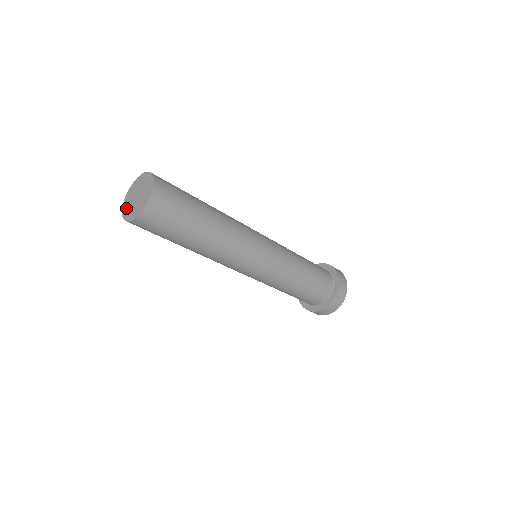
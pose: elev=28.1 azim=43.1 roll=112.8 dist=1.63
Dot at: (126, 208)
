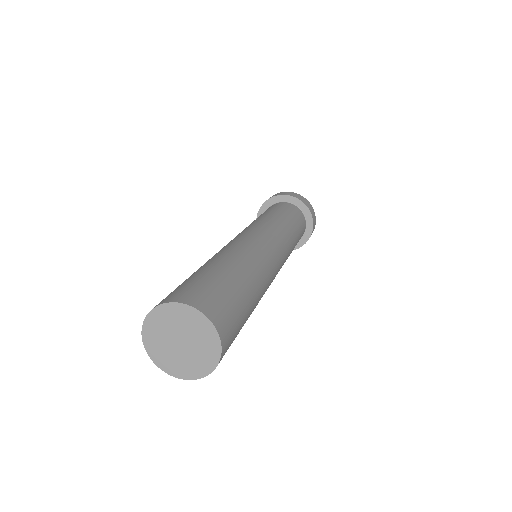
Dot at: (153, 332)
